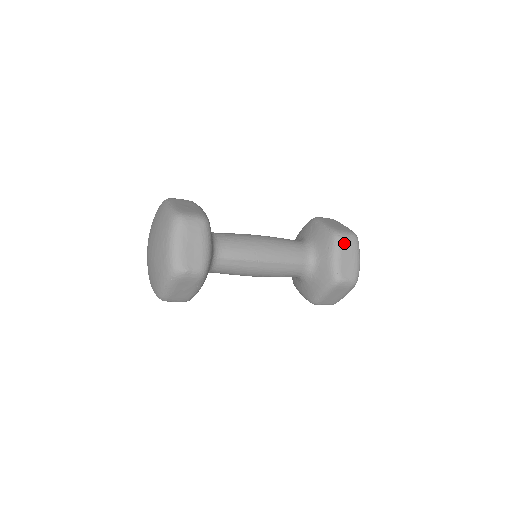
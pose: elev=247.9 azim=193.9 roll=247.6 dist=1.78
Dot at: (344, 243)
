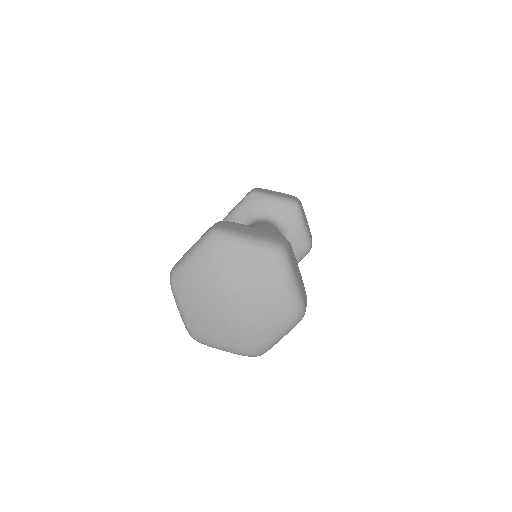
Dot at: occluded
